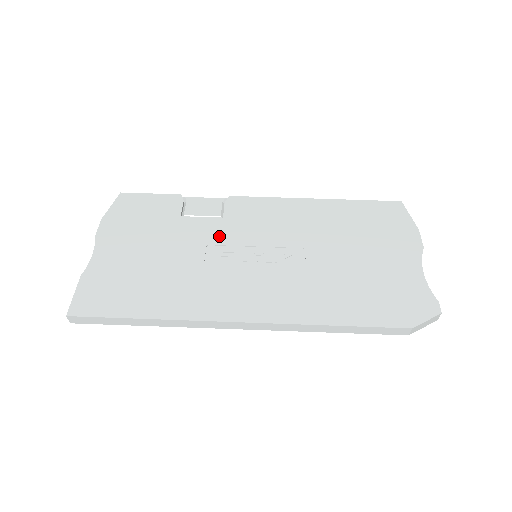
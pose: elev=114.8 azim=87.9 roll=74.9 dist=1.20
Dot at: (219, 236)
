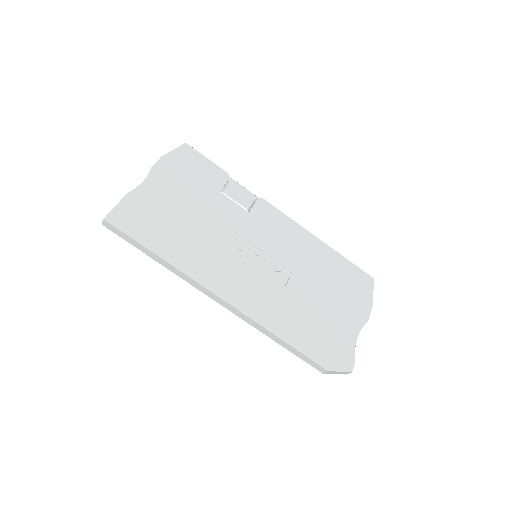
Dot at: (239, 225)
